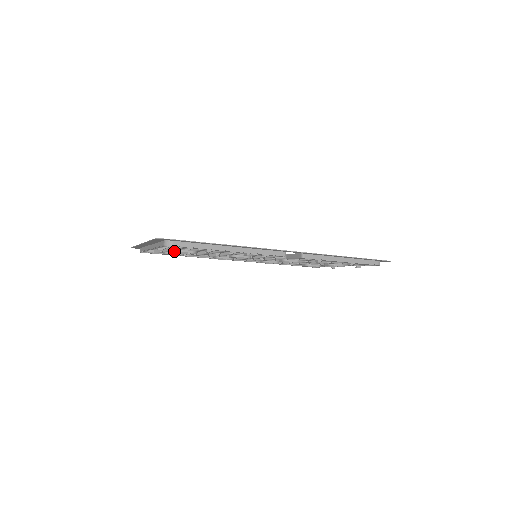
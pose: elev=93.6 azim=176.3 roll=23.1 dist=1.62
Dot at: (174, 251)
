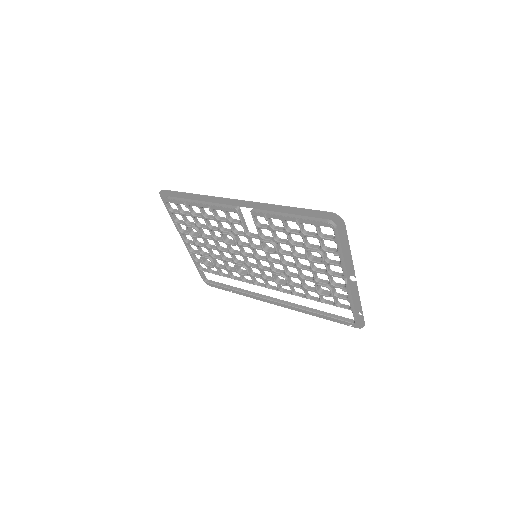
Dot at: (187, 230)
